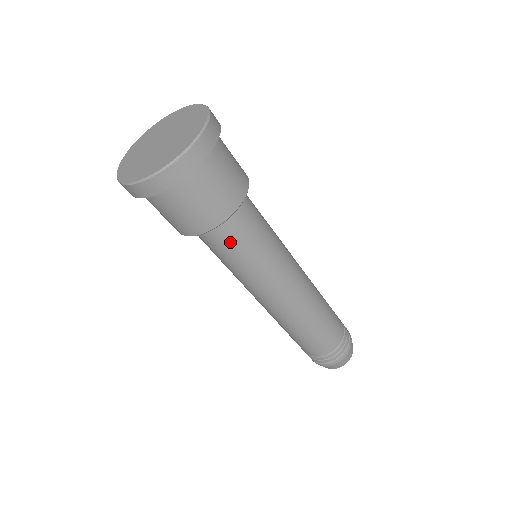
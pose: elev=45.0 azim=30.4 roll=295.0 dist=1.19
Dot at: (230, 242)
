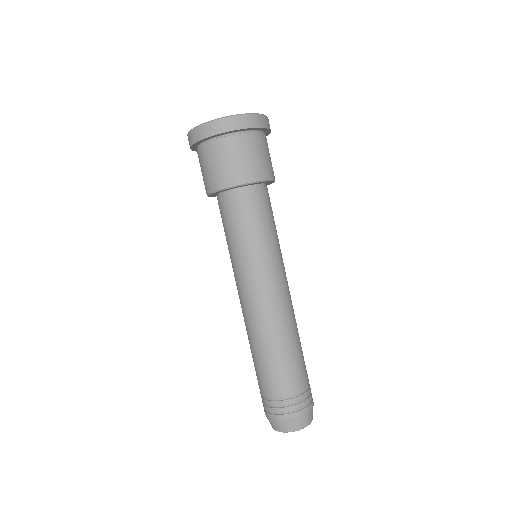
Dot at: (266, 207)
